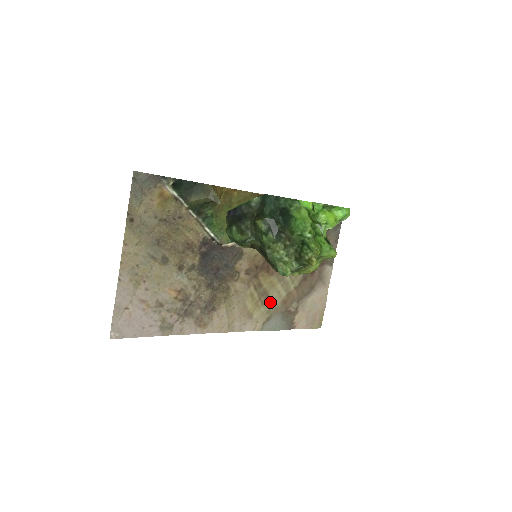
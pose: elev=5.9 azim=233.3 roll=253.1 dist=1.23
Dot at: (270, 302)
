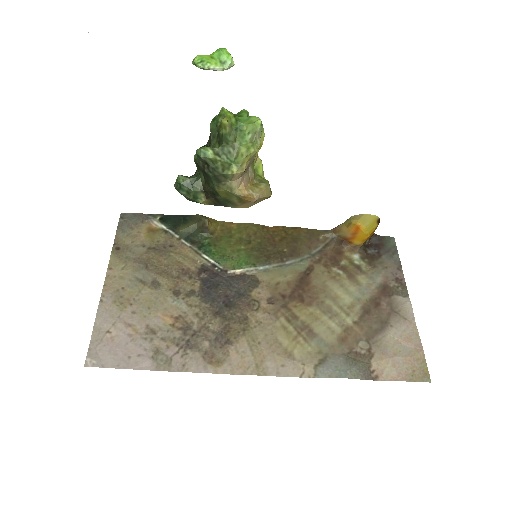
Dot at: (318, 339)
